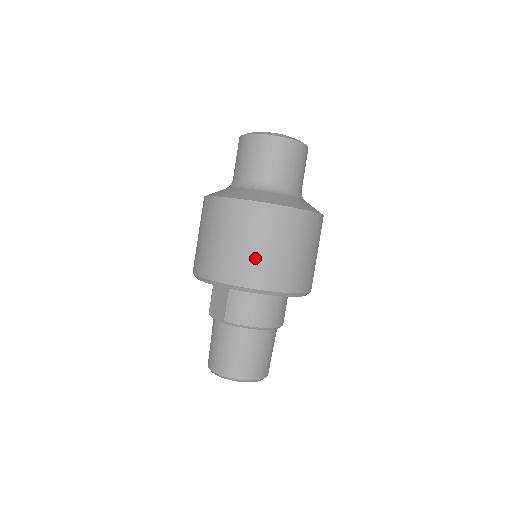
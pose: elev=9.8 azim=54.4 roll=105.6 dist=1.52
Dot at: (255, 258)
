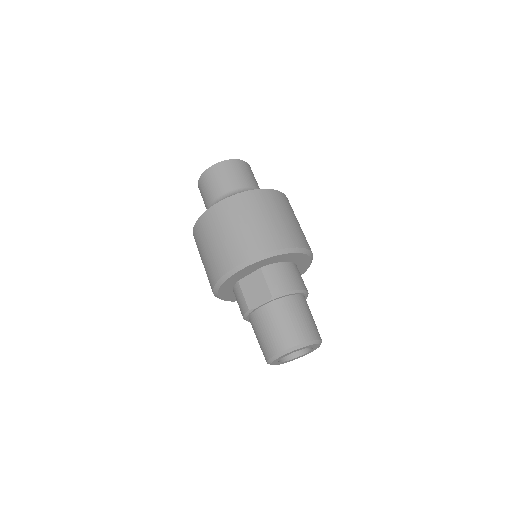
Dot at: (276, 226)
